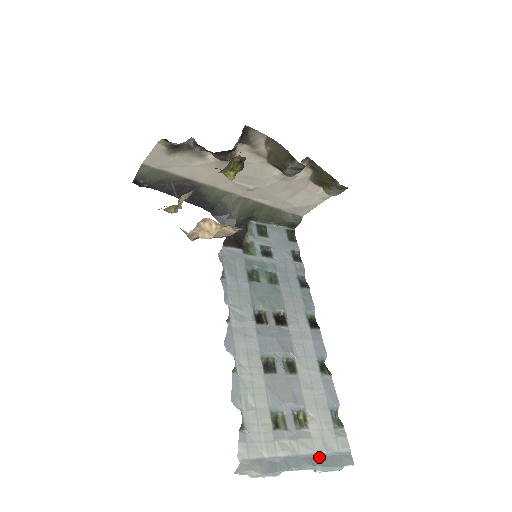
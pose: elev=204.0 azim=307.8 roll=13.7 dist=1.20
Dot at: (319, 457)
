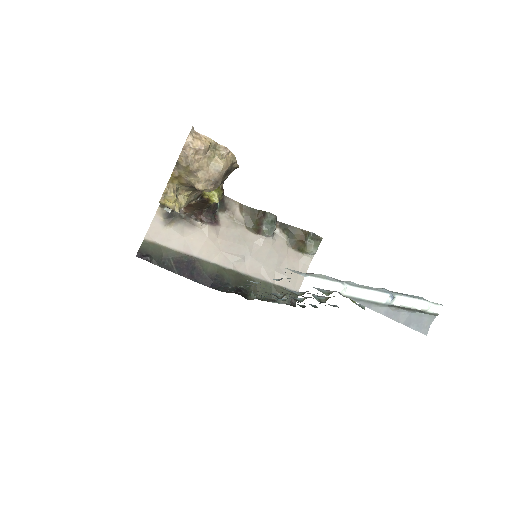
Dot at: occluded
